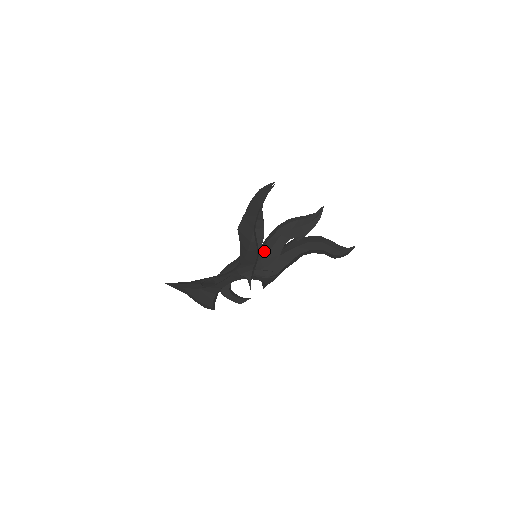
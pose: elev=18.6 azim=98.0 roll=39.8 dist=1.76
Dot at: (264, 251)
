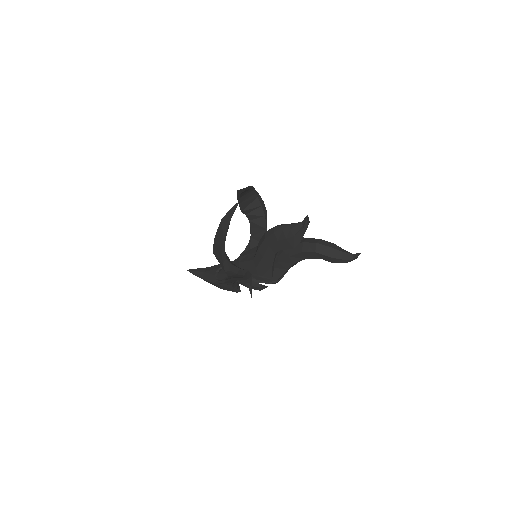
Dot at: (257, 259)
